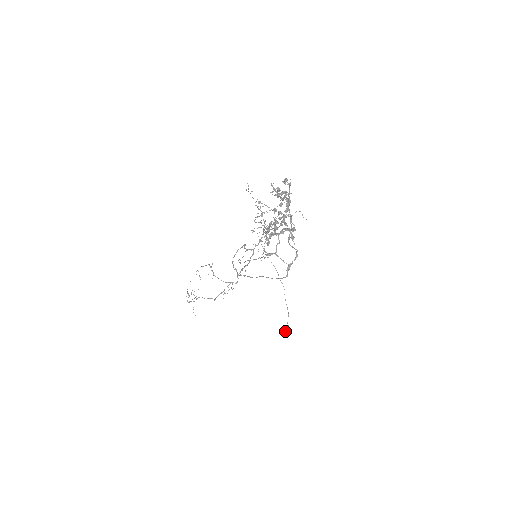
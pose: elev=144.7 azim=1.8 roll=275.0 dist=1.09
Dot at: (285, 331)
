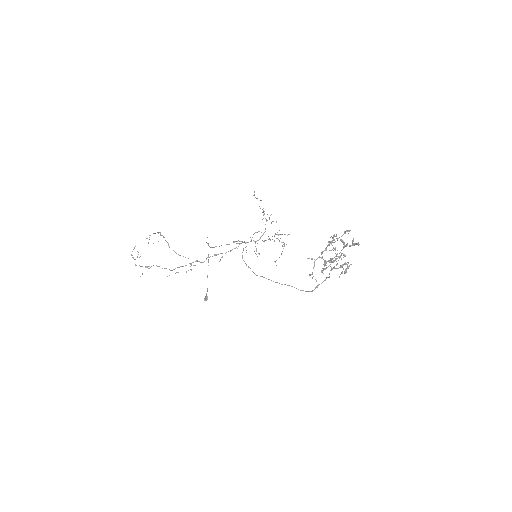
Dot at: occluded
